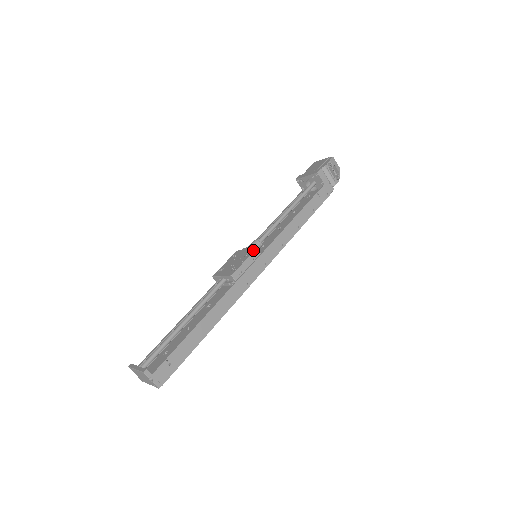
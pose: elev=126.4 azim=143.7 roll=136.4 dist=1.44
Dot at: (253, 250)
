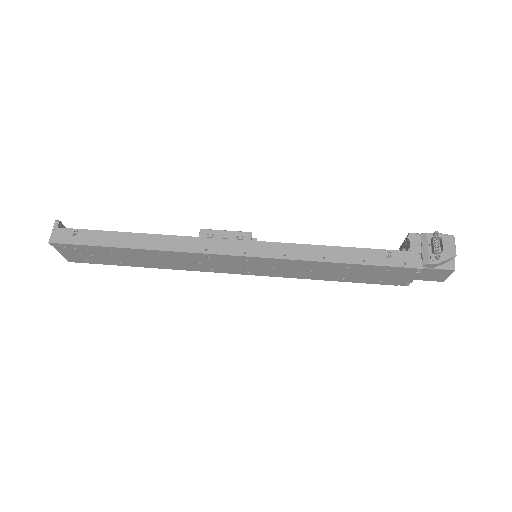
Dot at: (247, 232)
